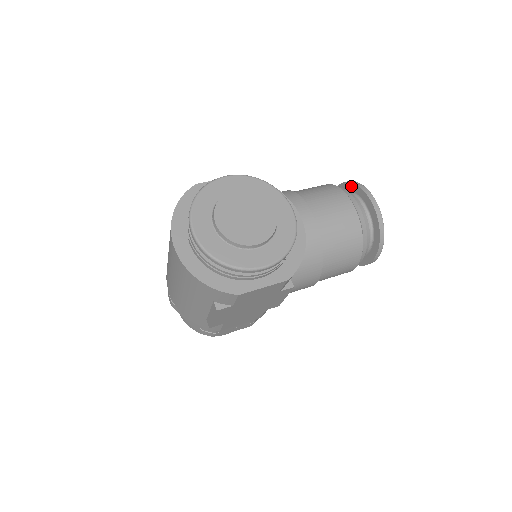
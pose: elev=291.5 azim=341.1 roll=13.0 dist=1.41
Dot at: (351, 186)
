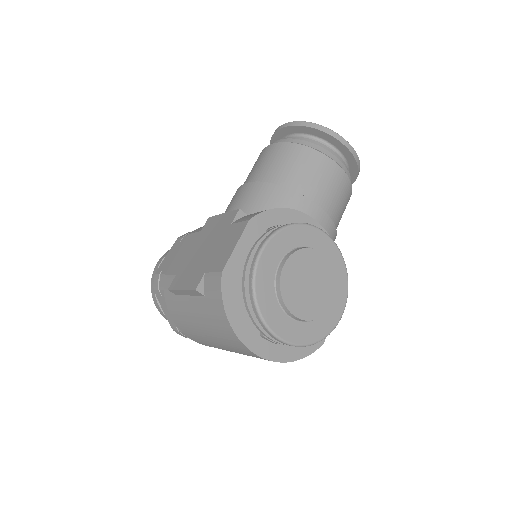
Dot at: (312, 131)
